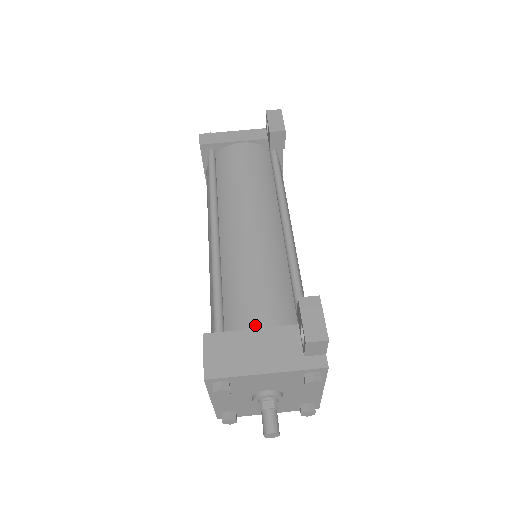
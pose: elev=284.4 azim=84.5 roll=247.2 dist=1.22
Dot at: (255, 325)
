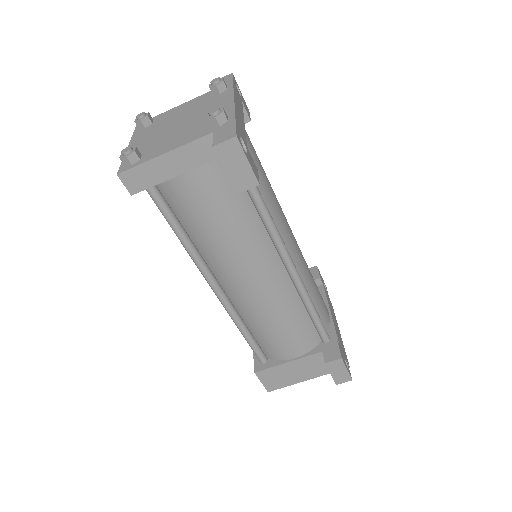
Dot at: (290, 357)
